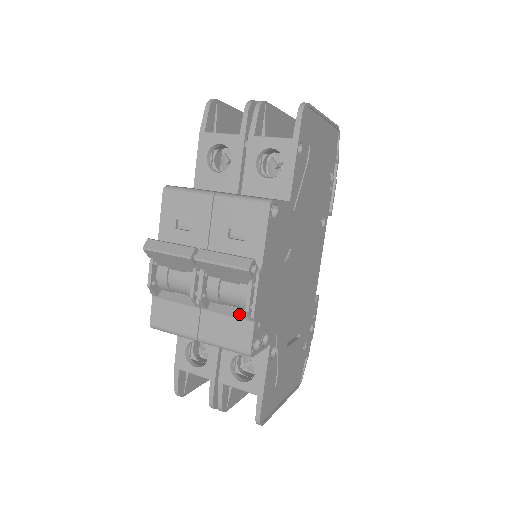
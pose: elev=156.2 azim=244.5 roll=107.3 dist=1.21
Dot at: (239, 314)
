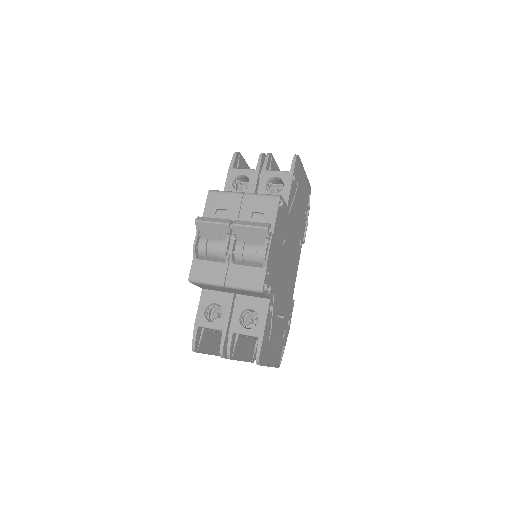
Dot at: (256, 265)
